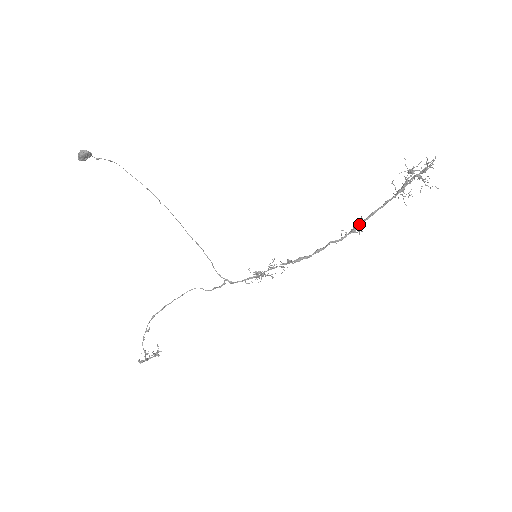
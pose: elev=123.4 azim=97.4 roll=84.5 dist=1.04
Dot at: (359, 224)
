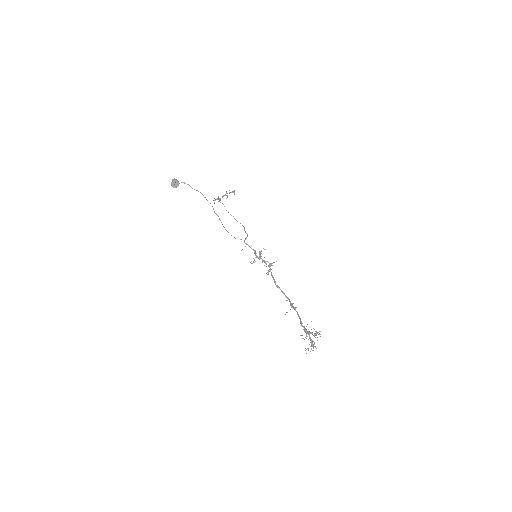
Dot at: (293, 307)
